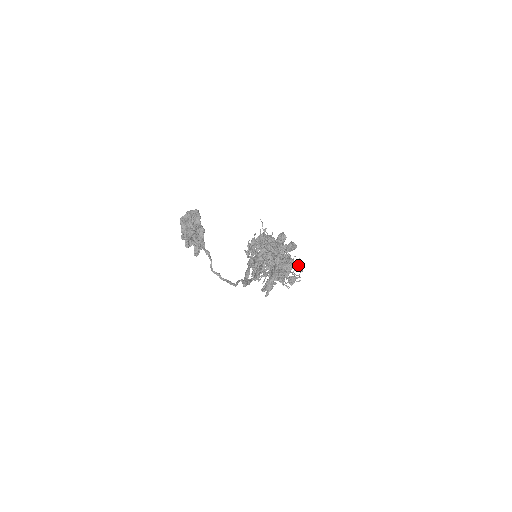
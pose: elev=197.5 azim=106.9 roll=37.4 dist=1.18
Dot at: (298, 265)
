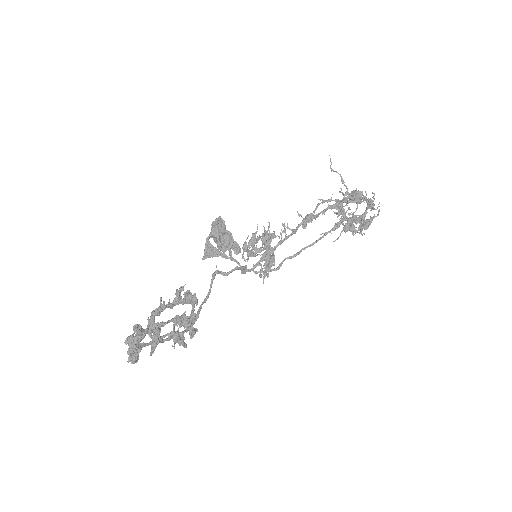
Dot at: (370, 202)
